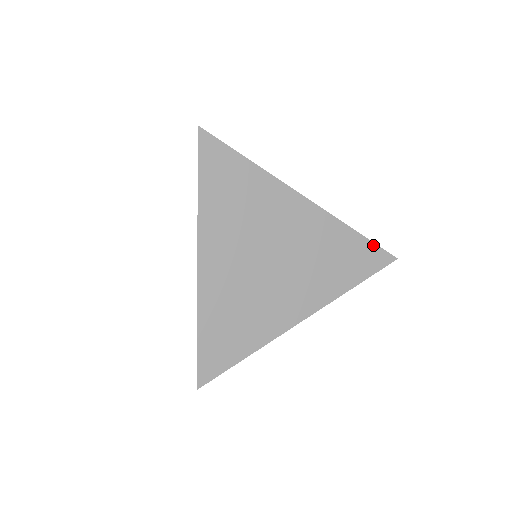
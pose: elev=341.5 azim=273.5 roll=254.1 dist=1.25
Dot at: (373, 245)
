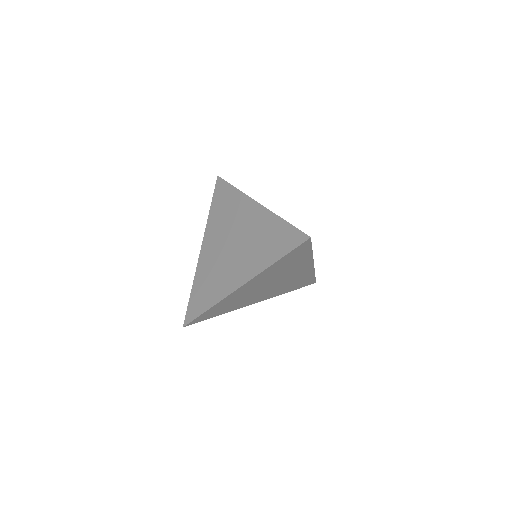
Dot at: occluded
